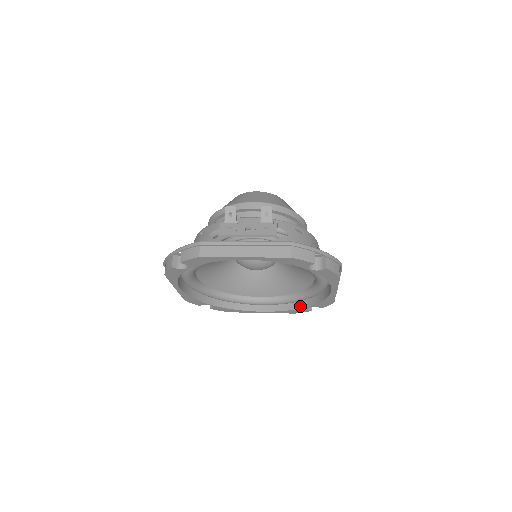
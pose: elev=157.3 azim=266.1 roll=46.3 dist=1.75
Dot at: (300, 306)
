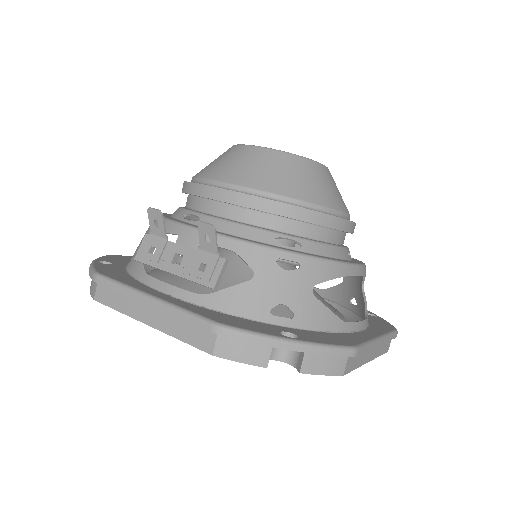
Dot at: occluded
